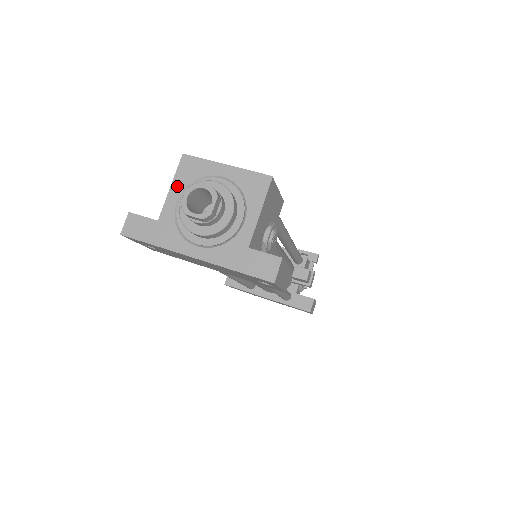
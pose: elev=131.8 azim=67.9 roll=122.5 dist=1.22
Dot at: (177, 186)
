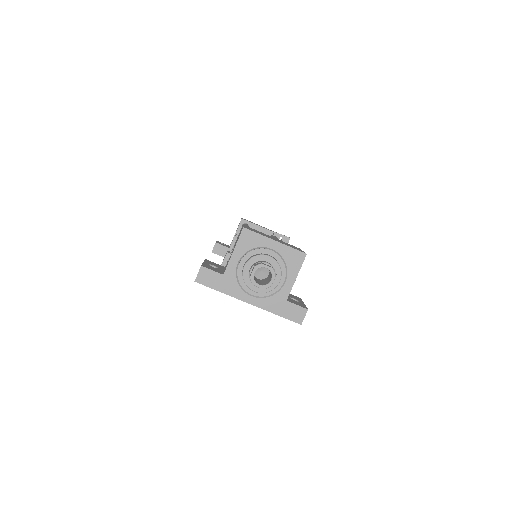
Dot at: (238, 251)
